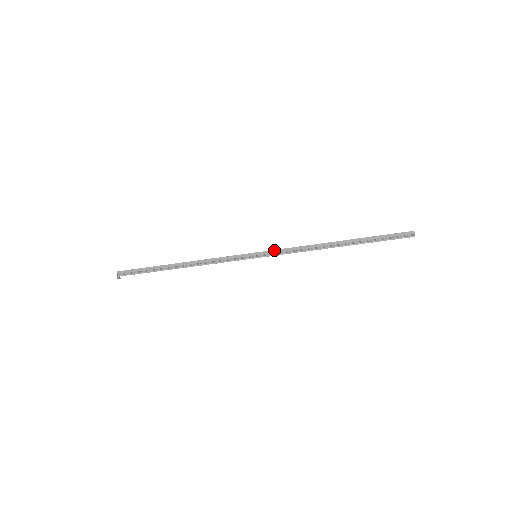
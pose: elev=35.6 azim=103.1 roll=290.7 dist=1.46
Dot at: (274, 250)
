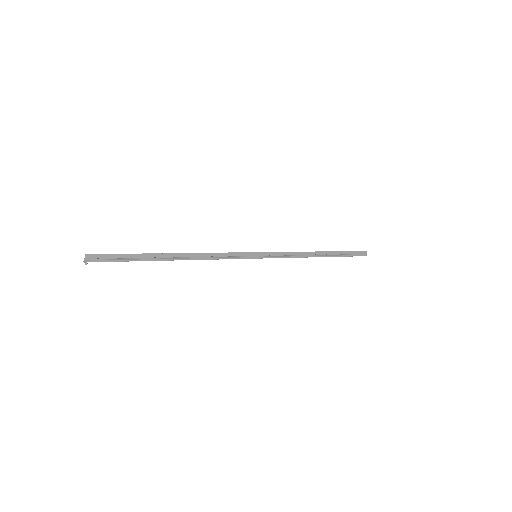
Dot at: (273, 252)
